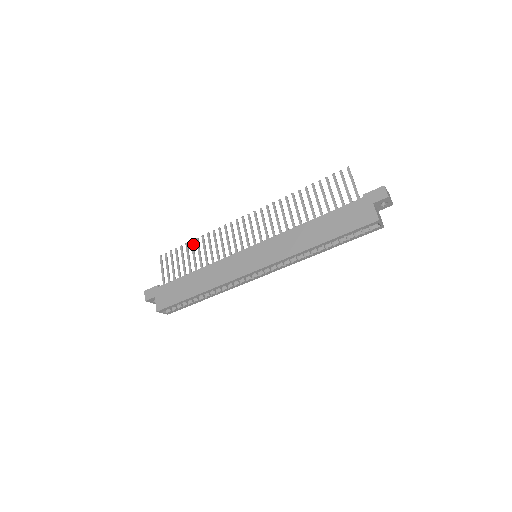
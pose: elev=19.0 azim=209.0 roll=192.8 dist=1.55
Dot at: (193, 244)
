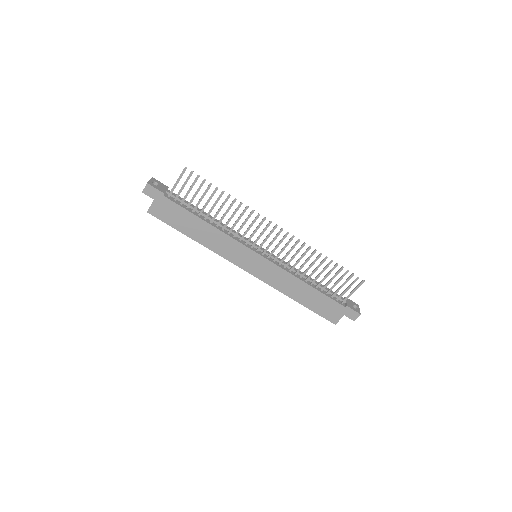
Dot at: occluded
